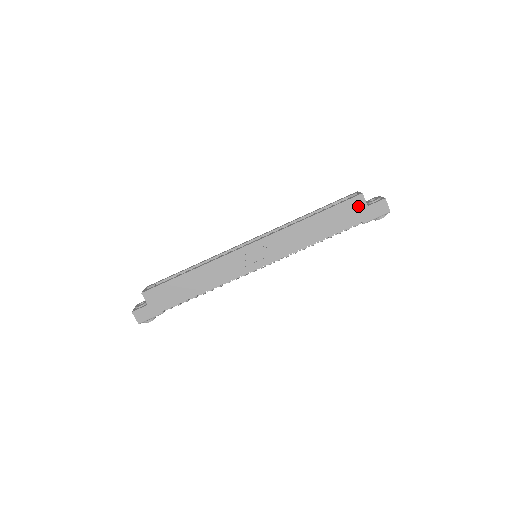
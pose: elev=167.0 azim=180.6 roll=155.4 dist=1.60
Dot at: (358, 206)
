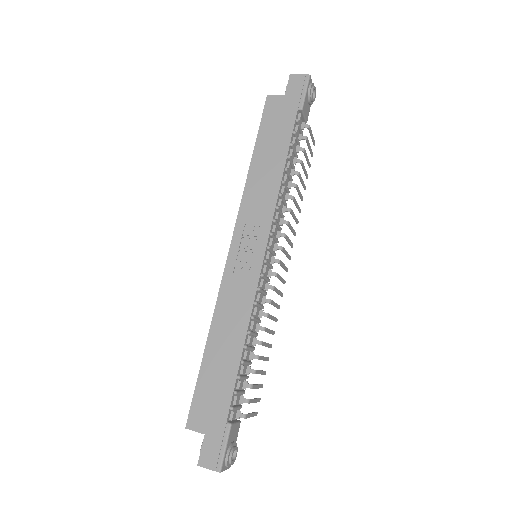
Dot at: (277, 105)
